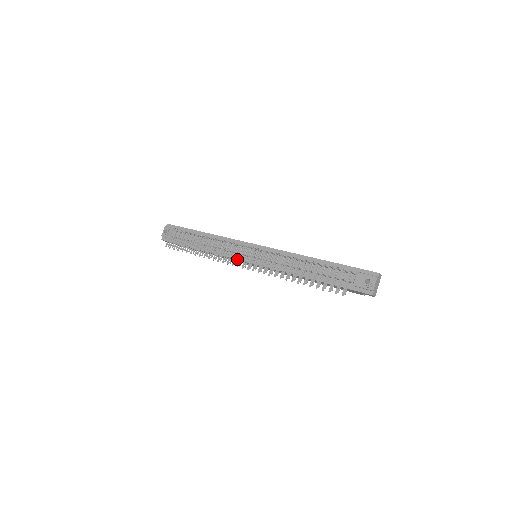
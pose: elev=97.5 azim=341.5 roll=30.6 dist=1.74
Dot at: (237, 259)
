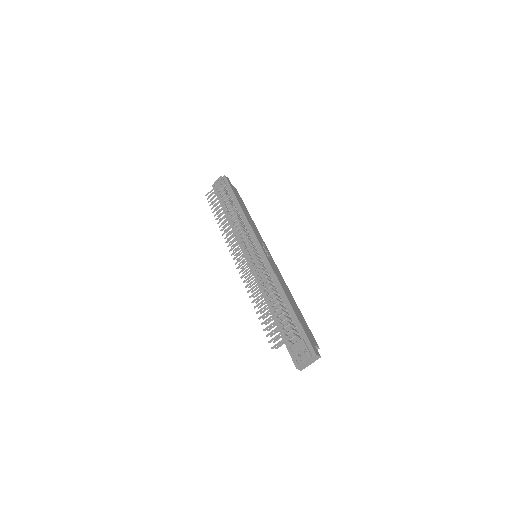
Dot at: (237, 248)
